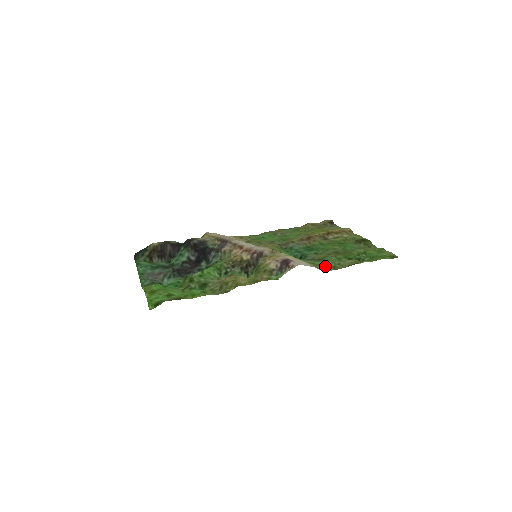
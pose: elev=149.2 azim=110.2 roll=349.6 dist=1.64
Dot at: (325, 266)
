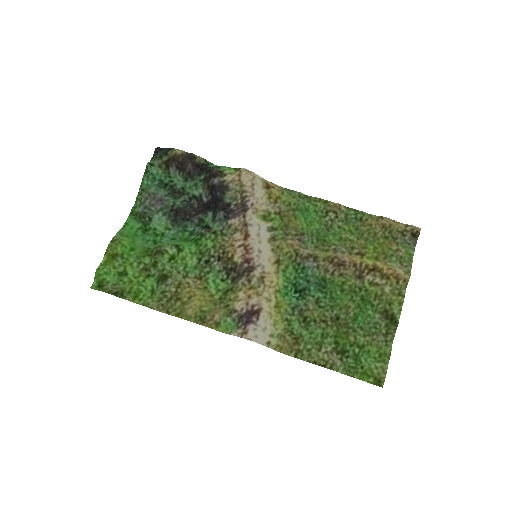
Dot at: (292, 342)
